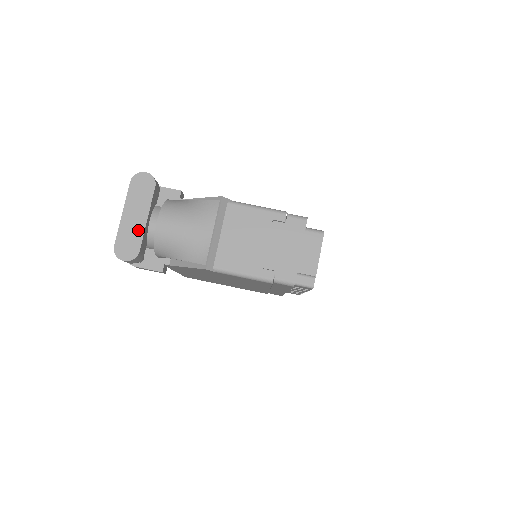
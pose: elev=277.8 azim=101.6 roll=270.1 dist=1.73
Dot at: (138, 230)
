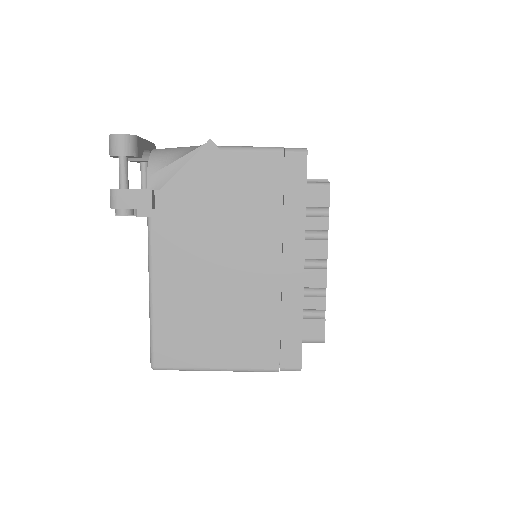
Dot at: occluded
